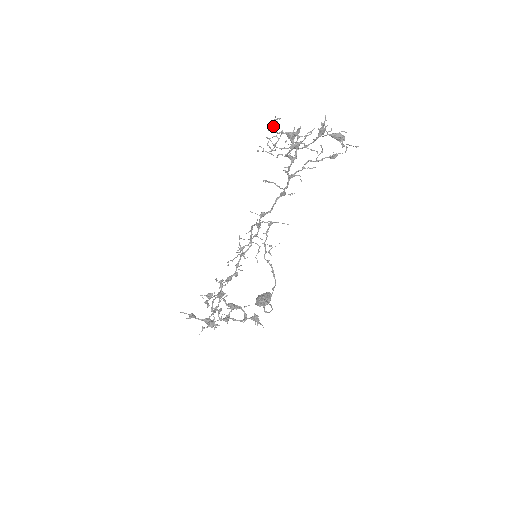
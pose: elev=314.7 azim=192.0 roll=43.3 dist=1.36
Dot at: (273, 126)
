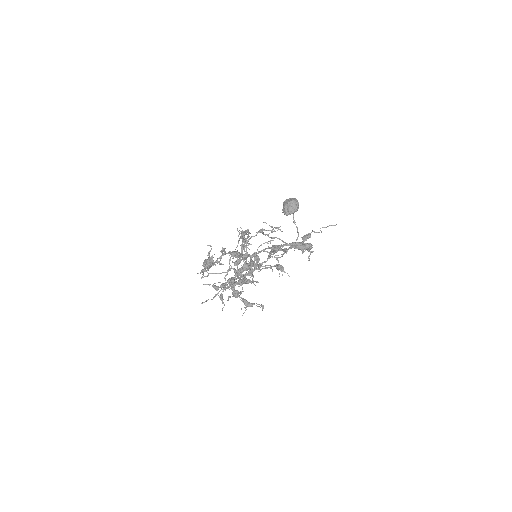
Dot at: (206, 268)
